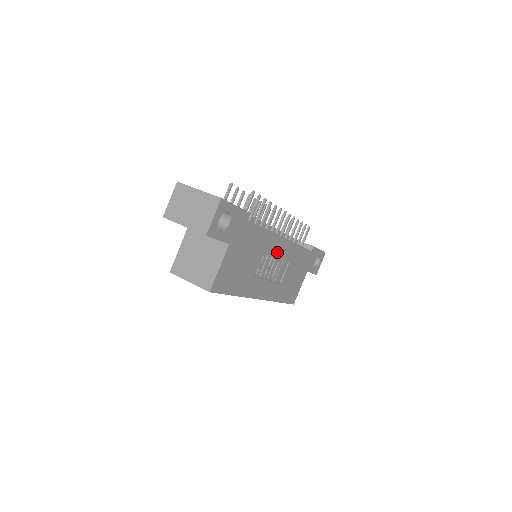
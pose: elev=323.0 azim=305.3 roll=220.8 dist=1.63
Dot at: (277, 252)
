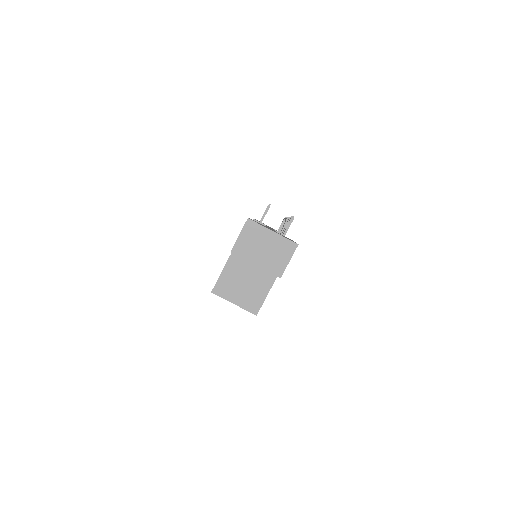
Dot at: occluded
